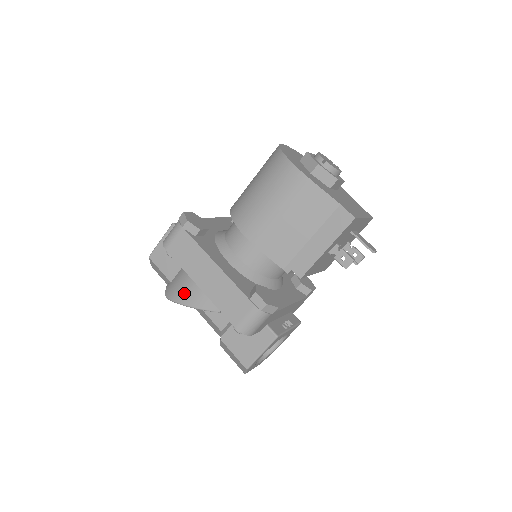
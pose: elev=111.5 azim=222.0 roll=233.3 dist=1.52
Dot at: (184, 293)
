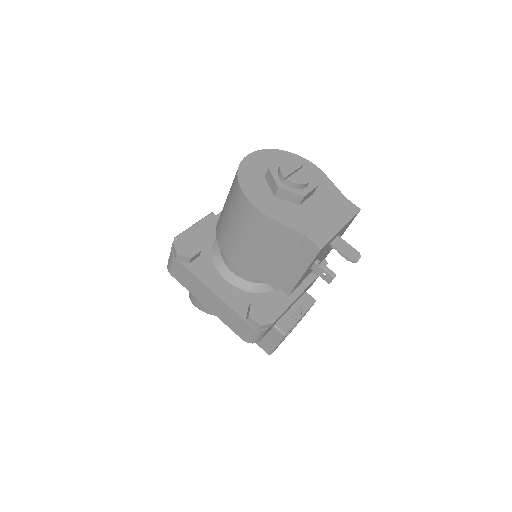
Dot at: (200, 302)
